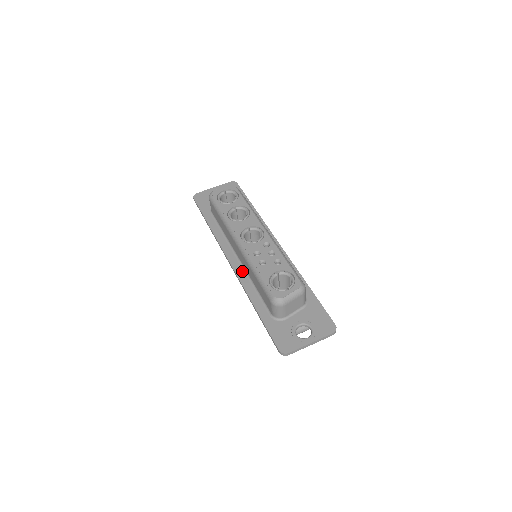
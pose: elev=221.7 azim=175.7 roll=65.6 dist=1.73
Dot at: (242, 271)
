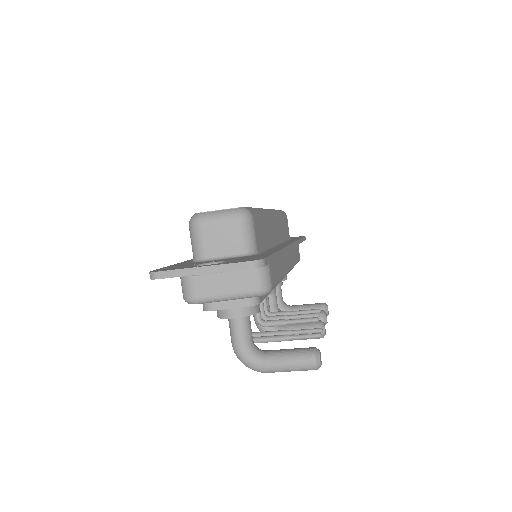
Dot at: occluded
